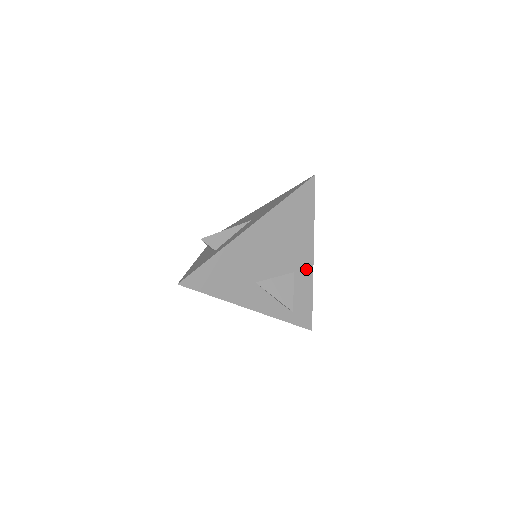
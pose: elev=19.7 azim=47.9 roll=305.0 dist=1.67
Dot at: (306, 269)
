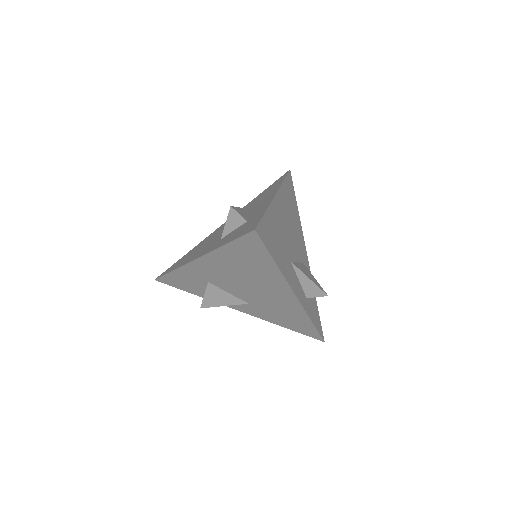
Dot at: (307, 264)
